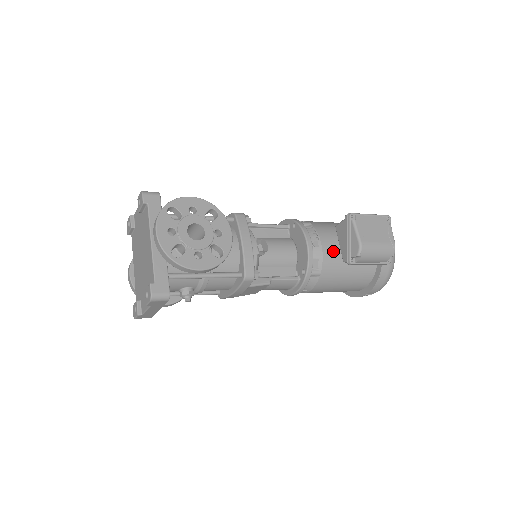
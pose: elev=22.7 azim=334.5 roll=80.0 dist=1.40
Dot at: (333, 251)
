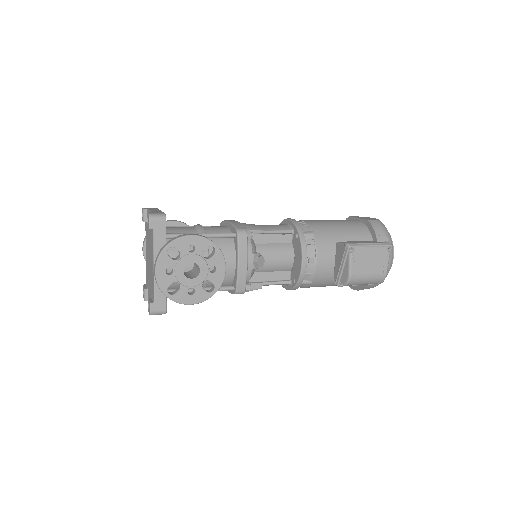
Dot at: (327, 267)
